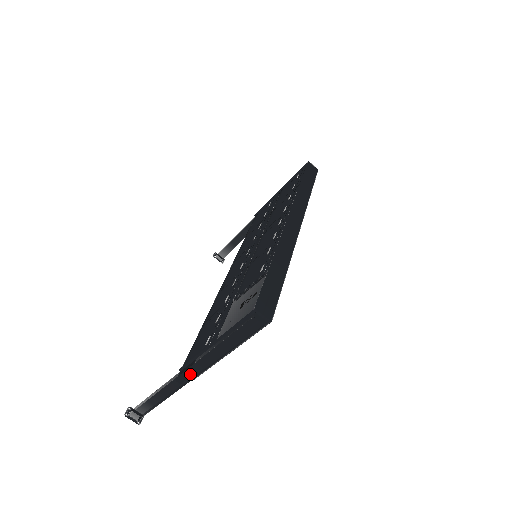
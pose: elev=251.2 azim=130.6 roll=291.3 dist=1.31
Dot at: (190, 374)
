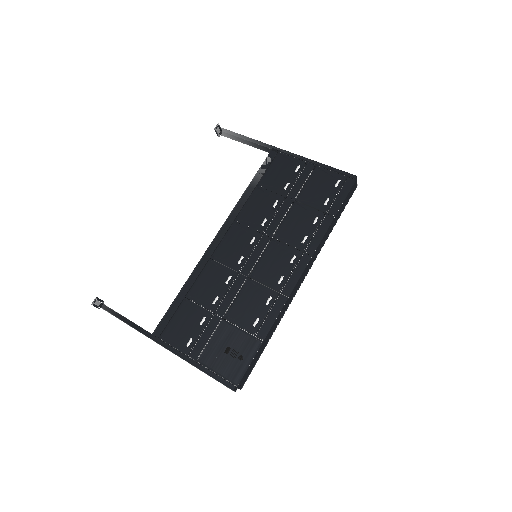
Dot at: (164, 347)
